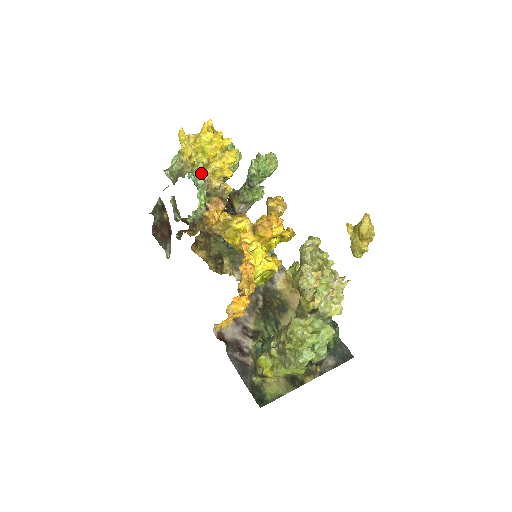
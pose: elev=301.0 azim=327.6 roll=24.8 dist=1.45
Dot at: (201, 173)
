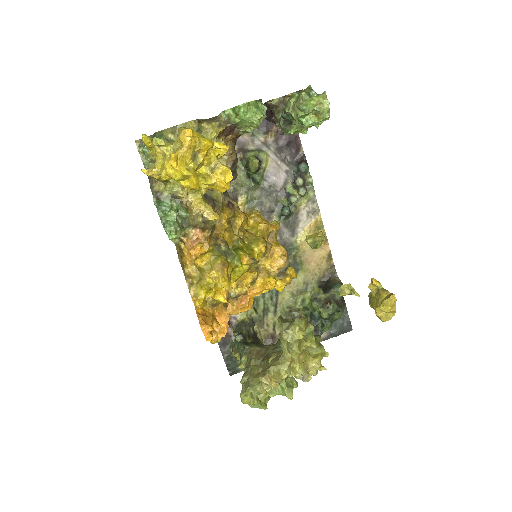
Dot at: (176, 196)
